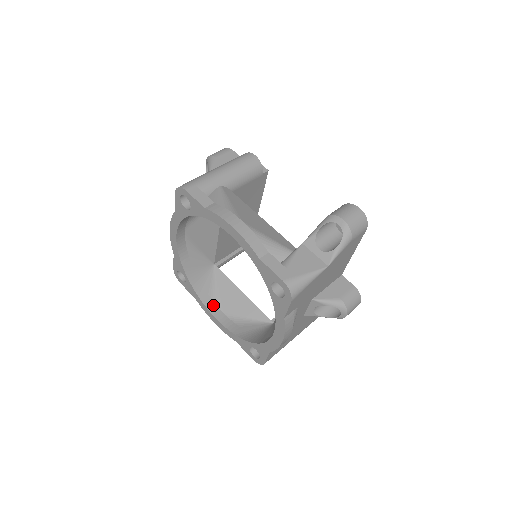
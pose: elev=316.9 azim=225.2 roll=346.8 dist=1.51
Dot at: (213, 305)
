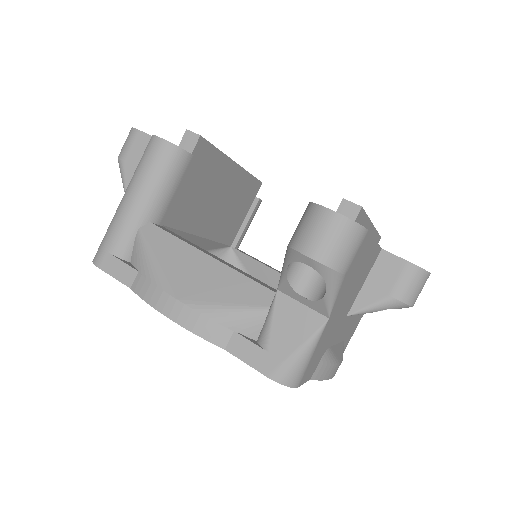
Dot at: occluded
